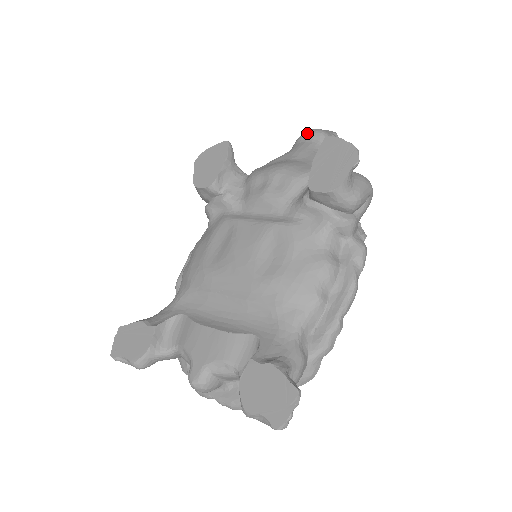
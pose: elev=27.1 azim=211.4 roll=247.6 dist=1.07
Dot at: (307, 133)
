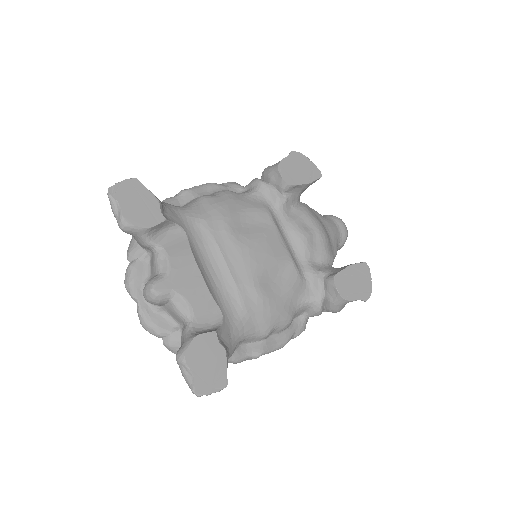
Dot at: (342, 223)
